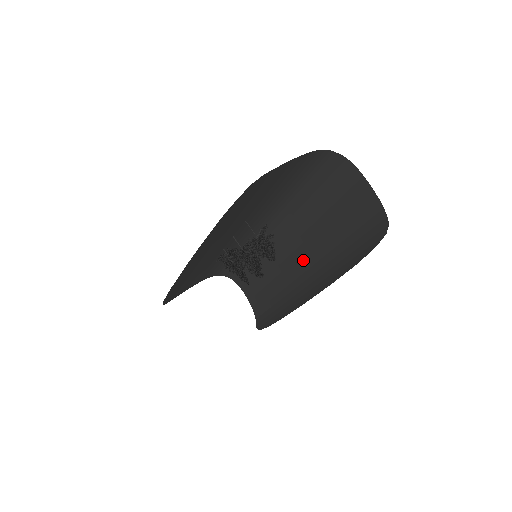
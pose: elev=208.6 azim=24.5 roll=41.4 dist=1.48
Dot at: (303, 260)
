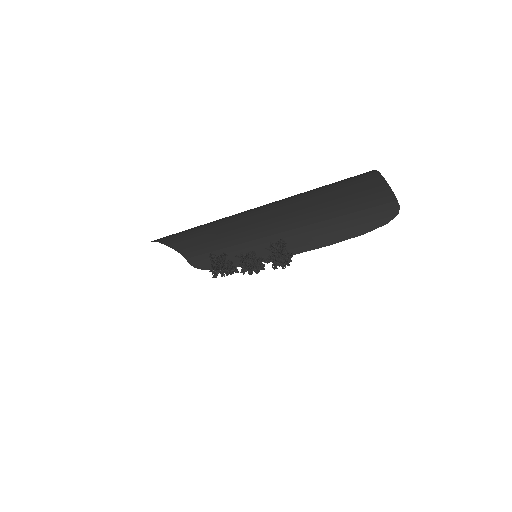
Dot at: (273, 222)
